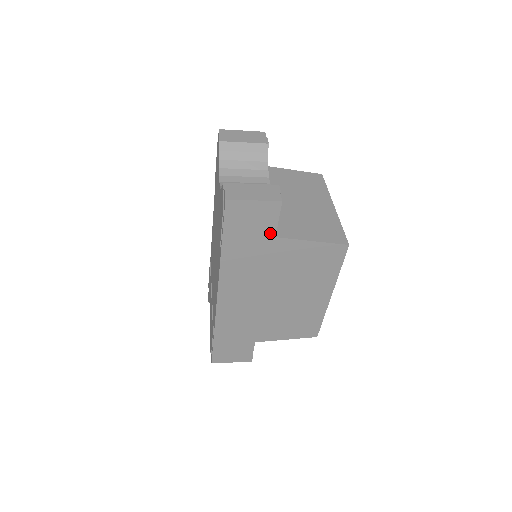
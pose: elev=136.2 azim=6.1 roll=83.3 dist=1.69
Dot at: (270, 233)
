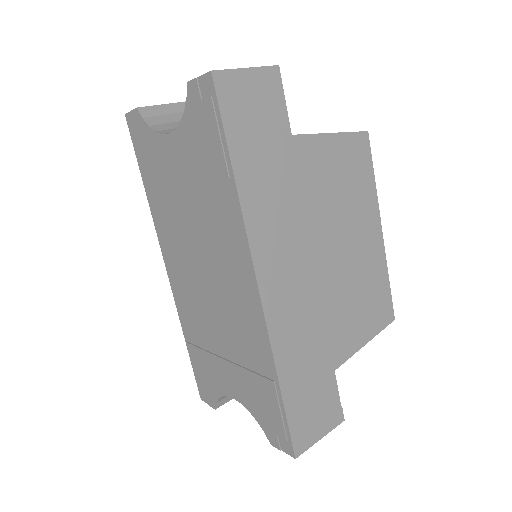
Dot at: (283, 129)
